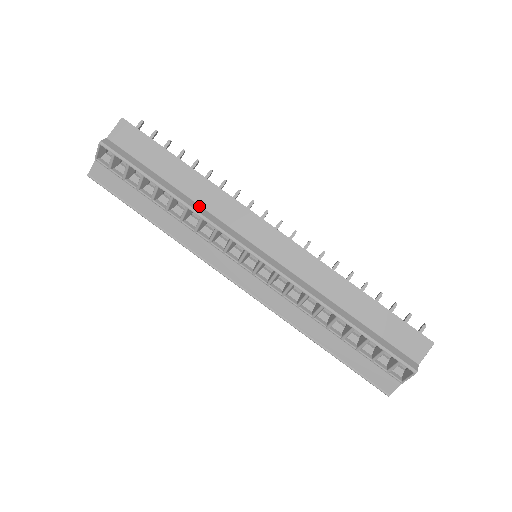
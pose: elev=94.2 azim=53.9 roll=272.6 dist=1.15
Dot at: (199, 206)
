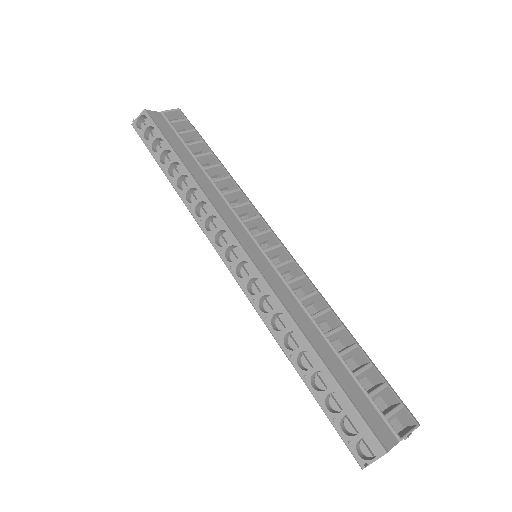
Dot at: (234, 188)
